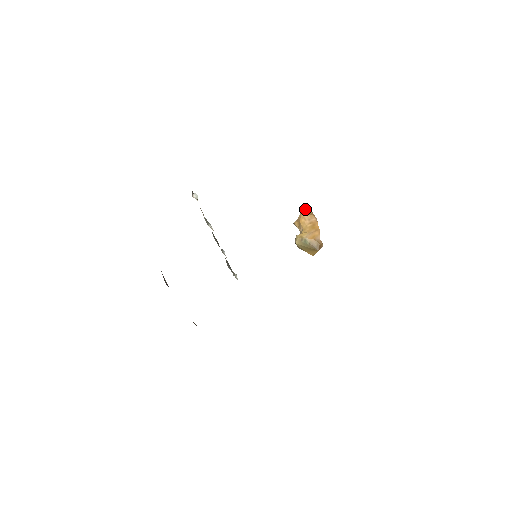
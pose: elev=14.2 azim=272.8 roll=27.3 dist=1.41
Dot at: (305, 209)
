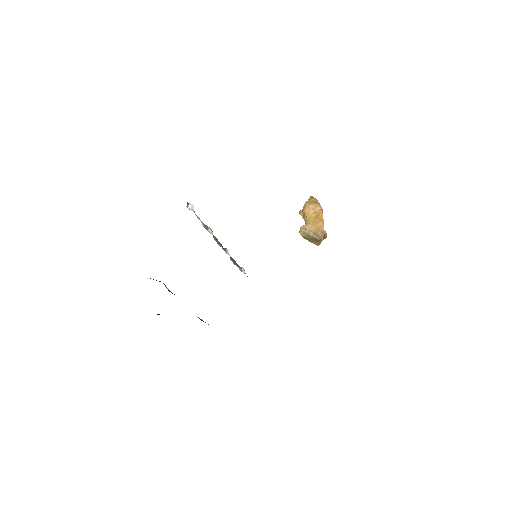
Dot at: (310, 197)
